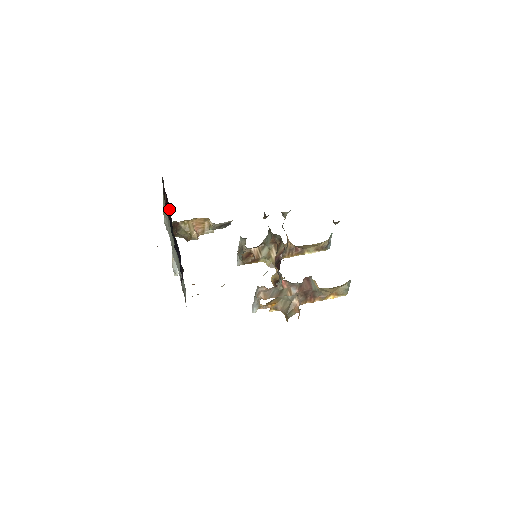
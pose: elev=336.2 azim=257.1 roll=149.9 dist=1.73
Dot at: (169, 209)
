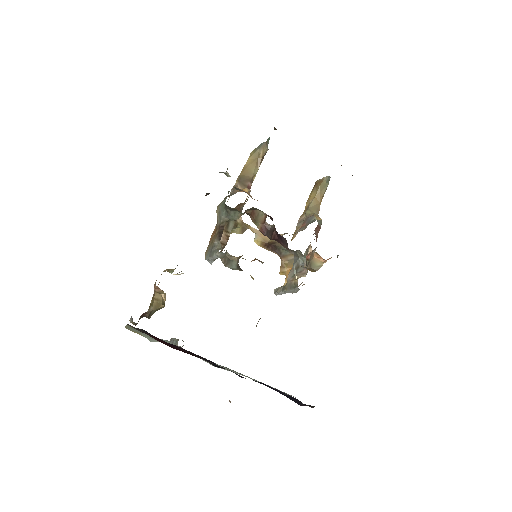
Dot at: (204, 359)
